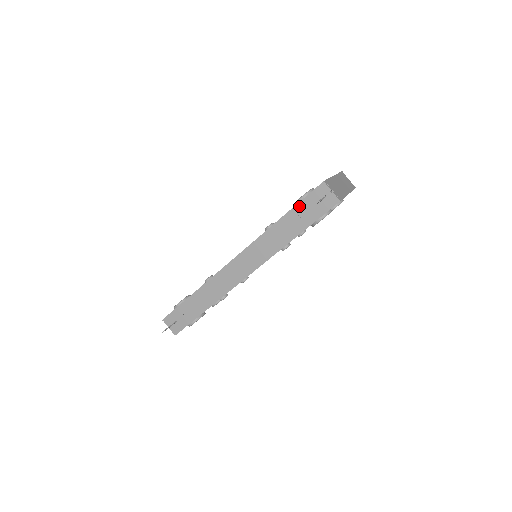
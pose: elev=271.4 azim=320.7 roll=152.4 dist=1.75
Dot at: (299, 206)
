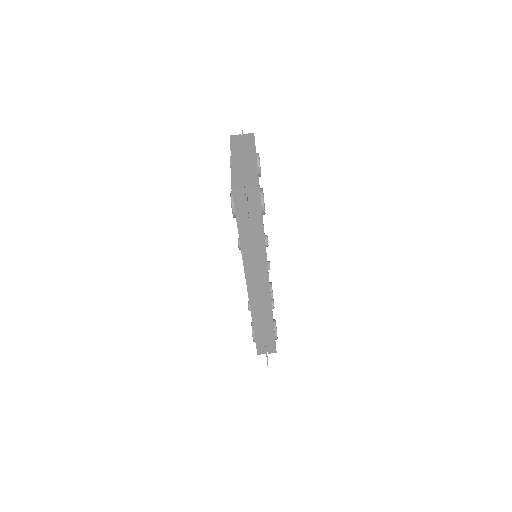
Dot at: (239, 219)
